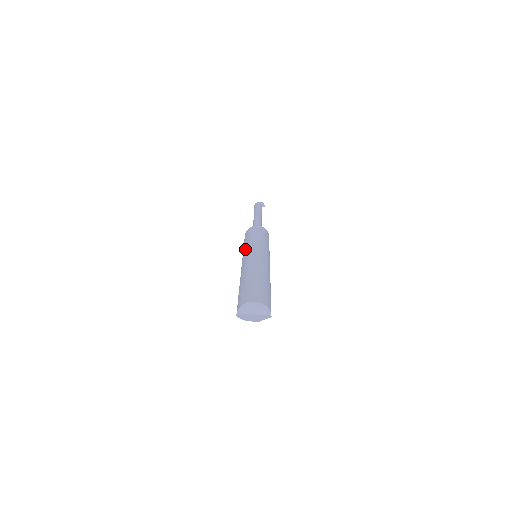
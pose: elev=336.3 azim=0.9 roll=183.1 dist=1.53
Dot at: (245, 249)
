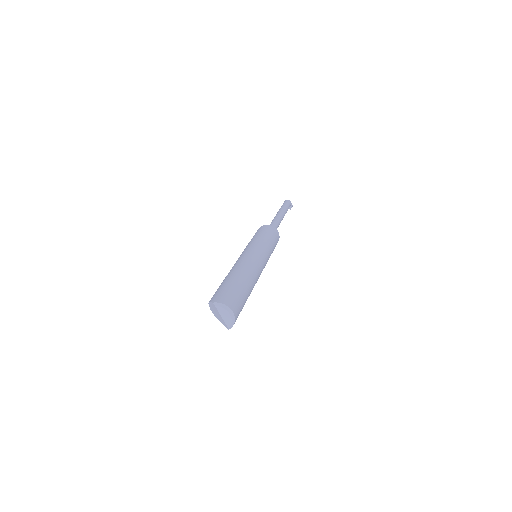
Dot at: (257, 245)
